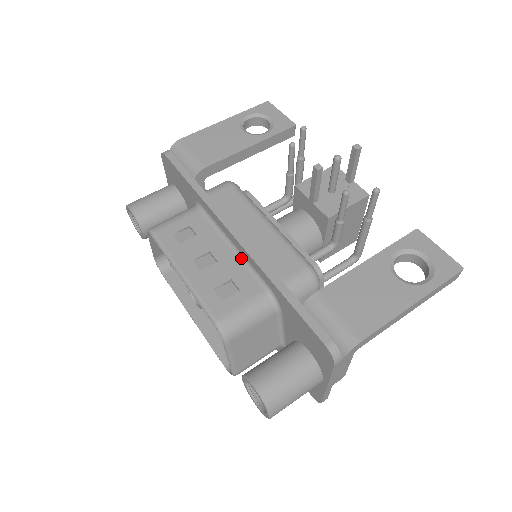
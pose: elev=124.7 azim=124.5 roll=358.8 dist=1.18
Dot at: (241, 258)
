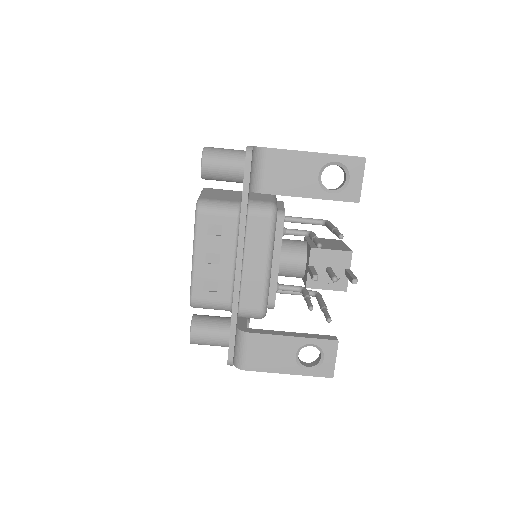
Dot at: (234, 273)
